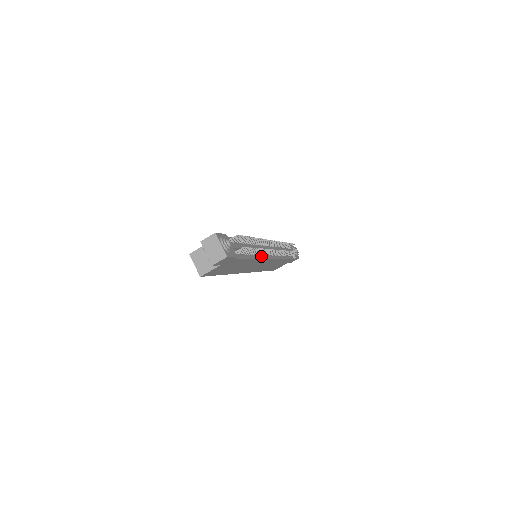
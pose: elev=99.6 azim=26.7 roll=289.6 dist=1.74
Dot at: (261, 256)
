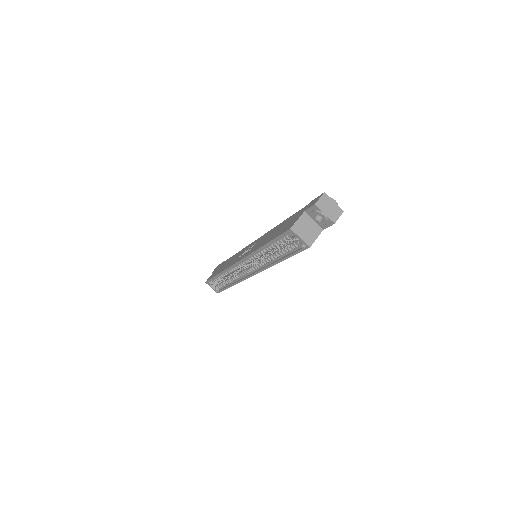
Dot at: occluded
